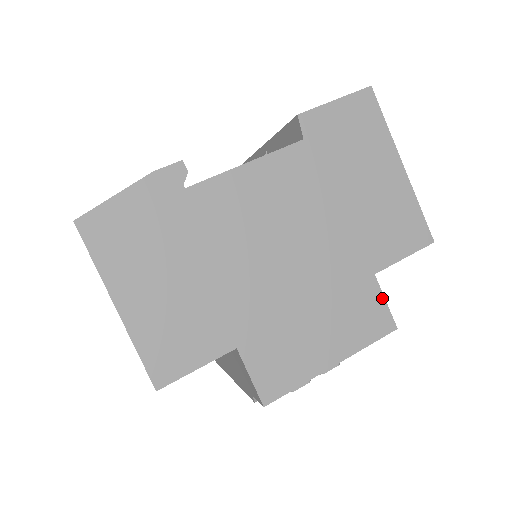
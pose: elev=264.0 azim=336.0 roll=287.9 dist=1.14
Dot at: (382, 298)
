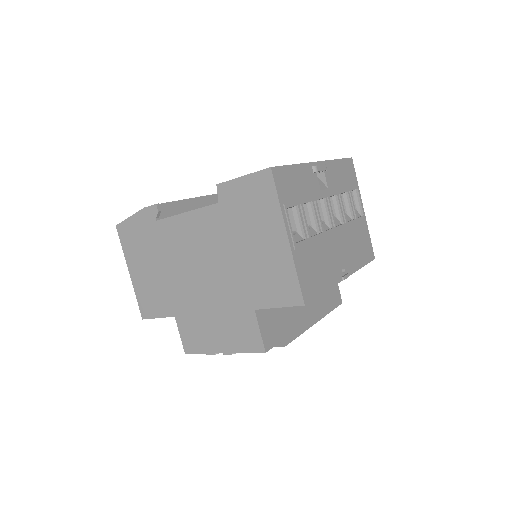
Dot at: (258, 328)
